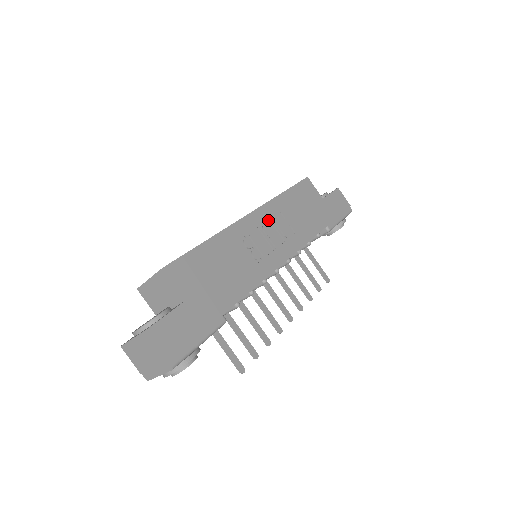
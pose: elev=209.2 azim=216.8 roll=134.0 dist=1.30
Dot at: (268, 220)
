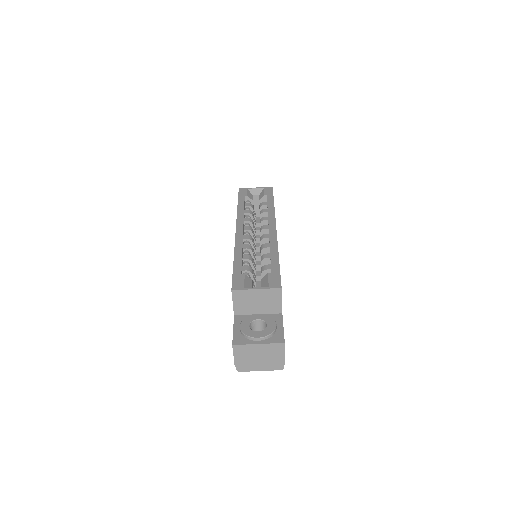
Dot at: occluded
